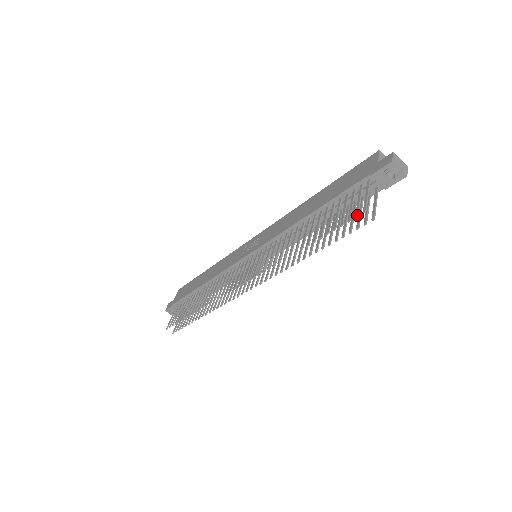
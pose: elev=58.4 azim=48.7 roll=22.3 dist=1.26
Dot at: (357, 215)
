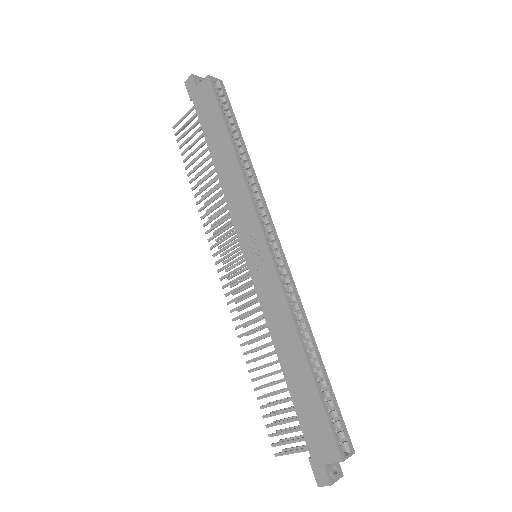
Dot at: occluded
